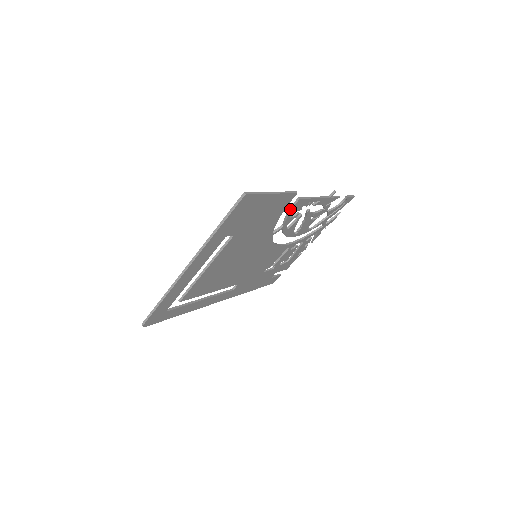
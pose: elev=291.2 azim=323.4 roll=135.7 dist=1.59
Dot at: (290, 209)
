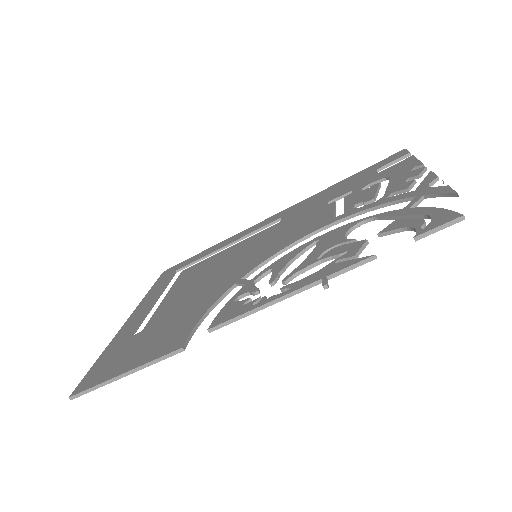
Dot at: (219, 314)
